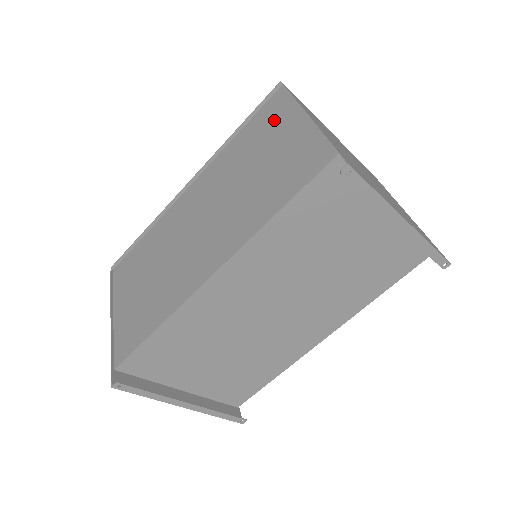
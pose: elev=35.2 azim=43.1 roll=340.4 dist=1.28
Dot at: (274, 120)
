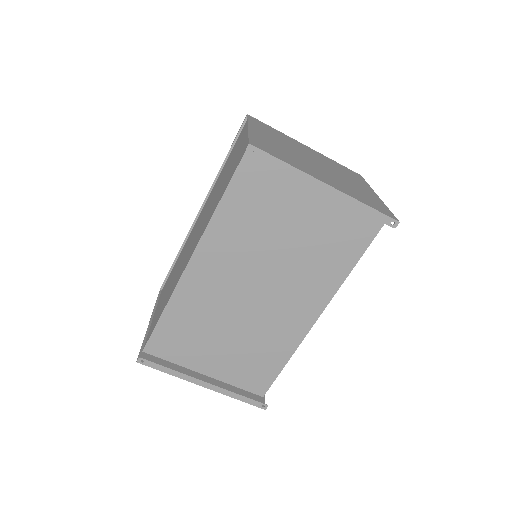
Dot at: (239, 141)
